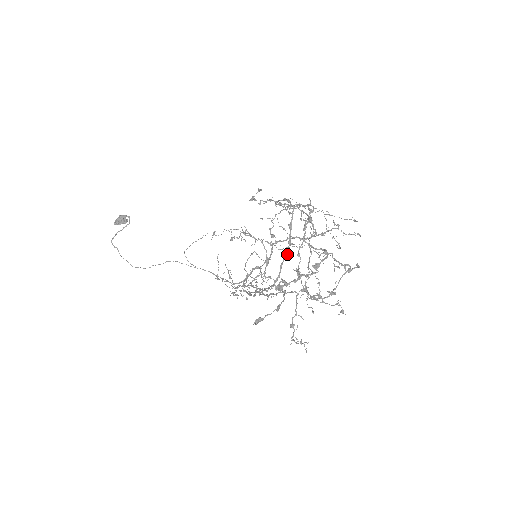
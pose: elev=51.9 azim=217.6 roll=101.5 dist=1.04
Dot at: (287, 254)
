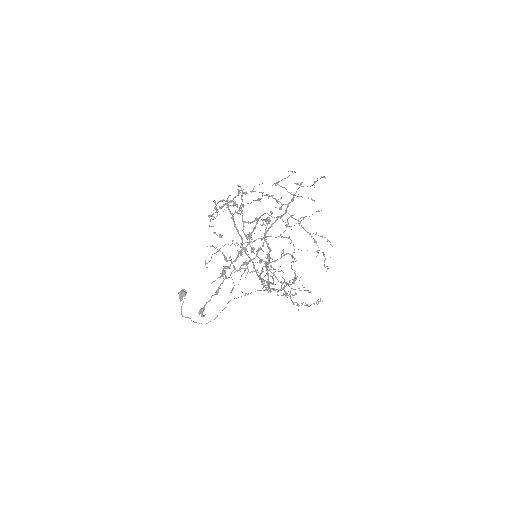
Dot at: (242, 241)
